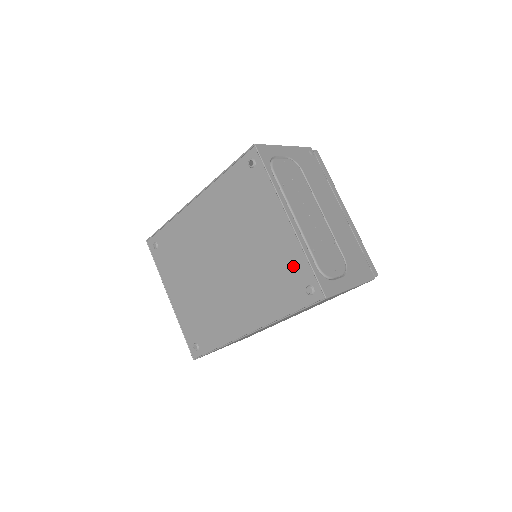
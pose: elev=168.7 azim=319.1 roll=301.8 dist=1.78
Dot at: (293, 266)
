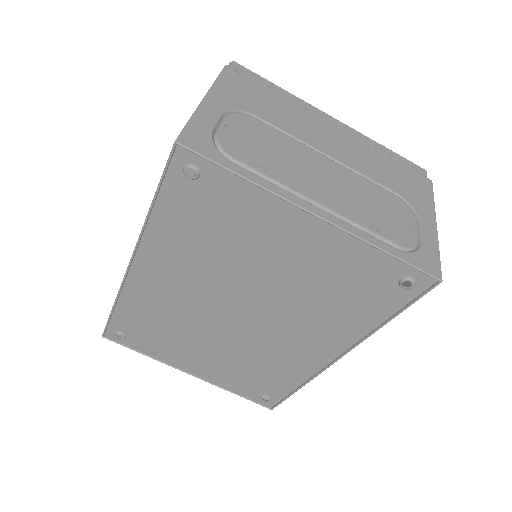
Dot at: (360, 268)
